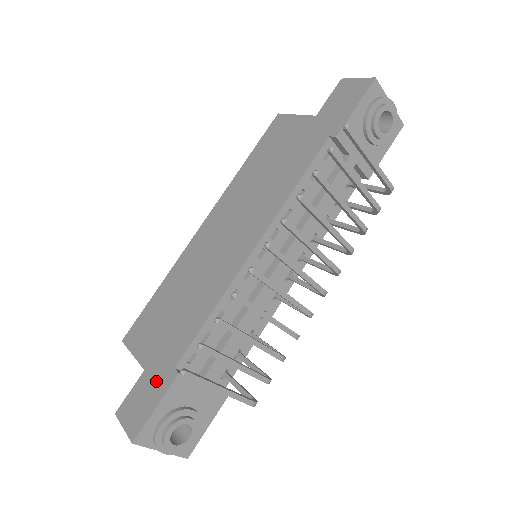
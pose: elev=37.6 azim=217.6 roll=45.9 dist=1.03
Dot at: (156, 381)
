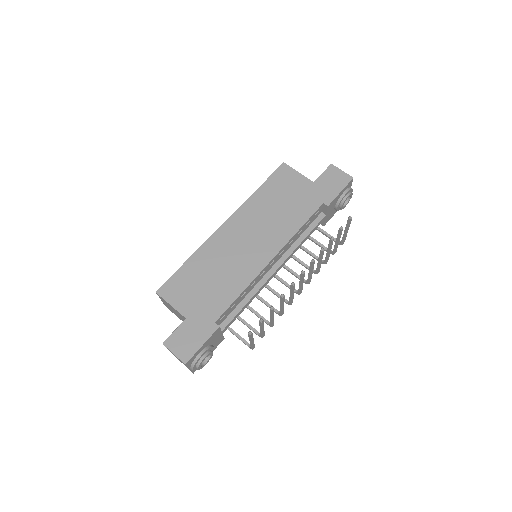
Dot at: (200, 328)
